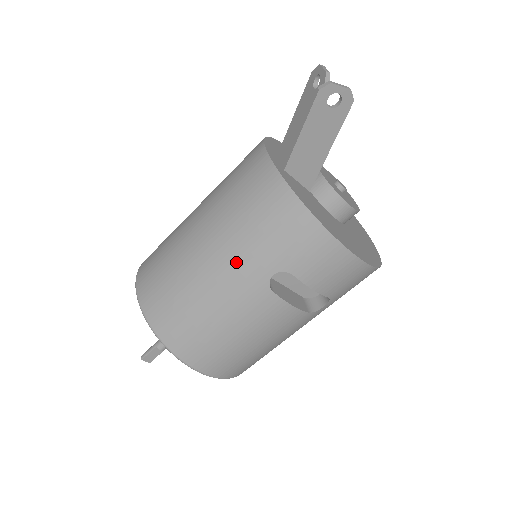
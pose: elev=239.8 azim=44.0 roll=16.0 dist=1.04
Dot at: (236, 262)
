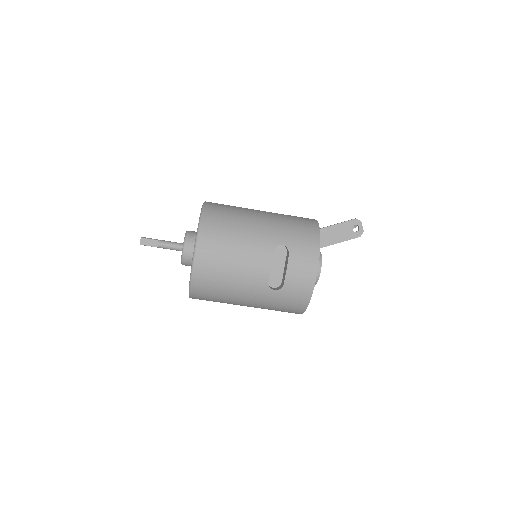
Dot at: (273, 227)
